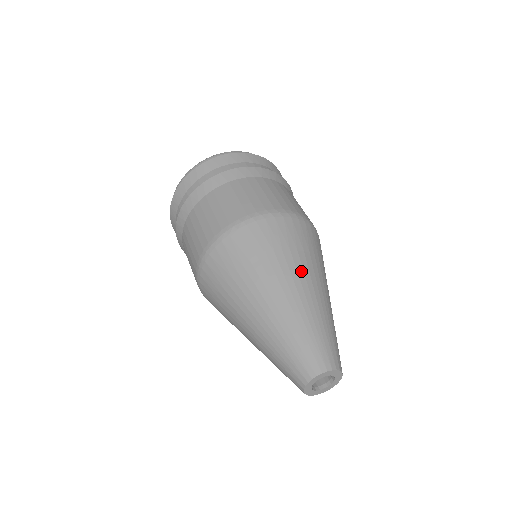
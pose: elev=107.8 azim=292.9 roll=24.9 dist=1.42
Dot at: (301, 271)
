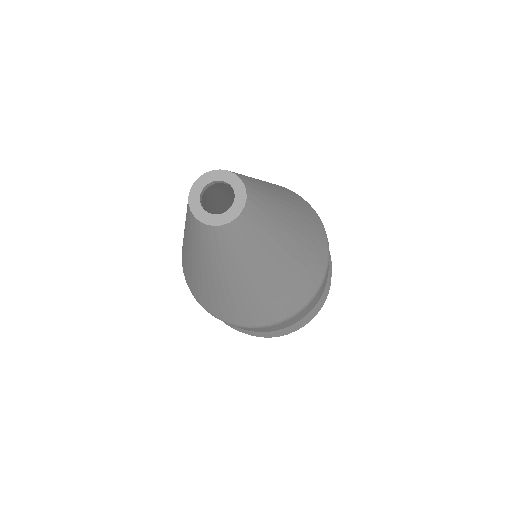
Dot at: (276, 186)
